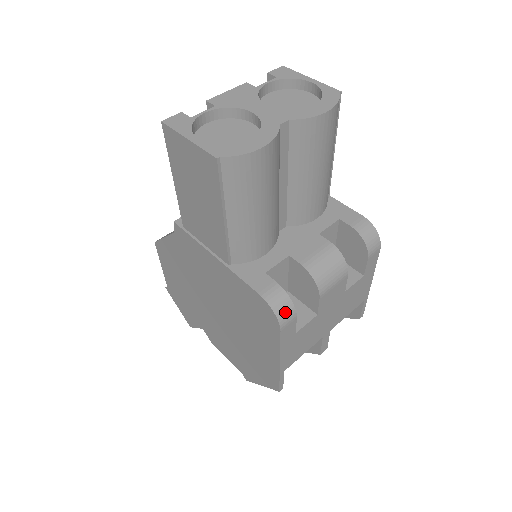
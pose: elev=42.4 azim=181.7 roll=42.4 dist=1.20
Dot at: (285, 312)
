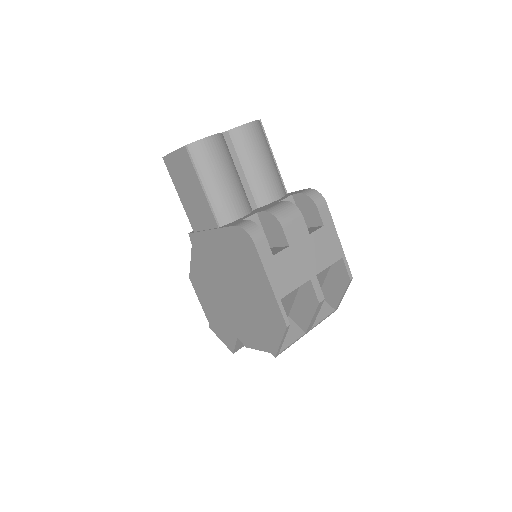
Dot at: (254, 231)
